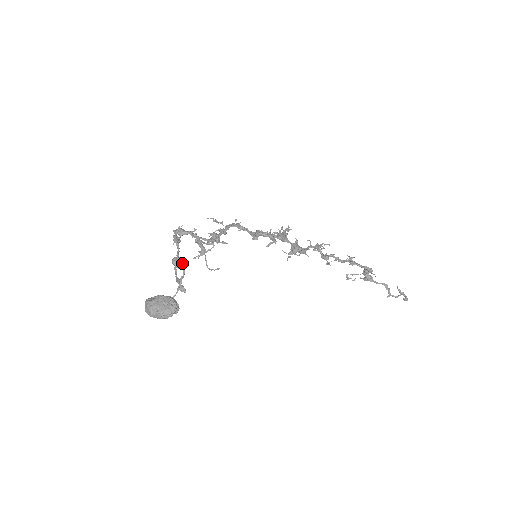
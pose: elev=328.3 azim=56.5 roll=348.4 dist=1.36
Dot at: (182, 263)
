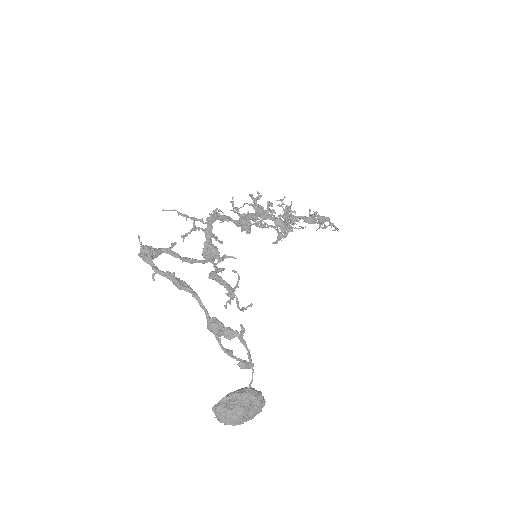
Dot at: (234, 331)
